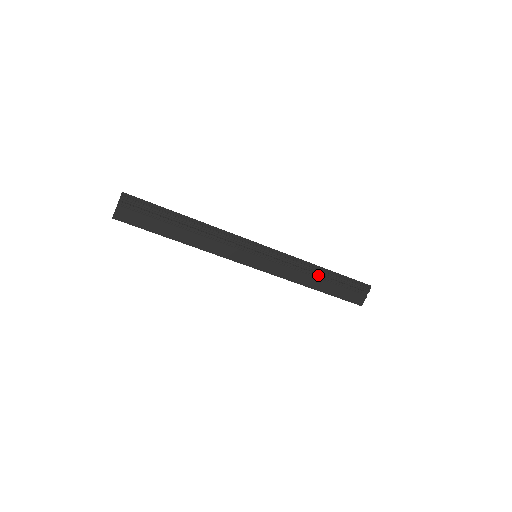
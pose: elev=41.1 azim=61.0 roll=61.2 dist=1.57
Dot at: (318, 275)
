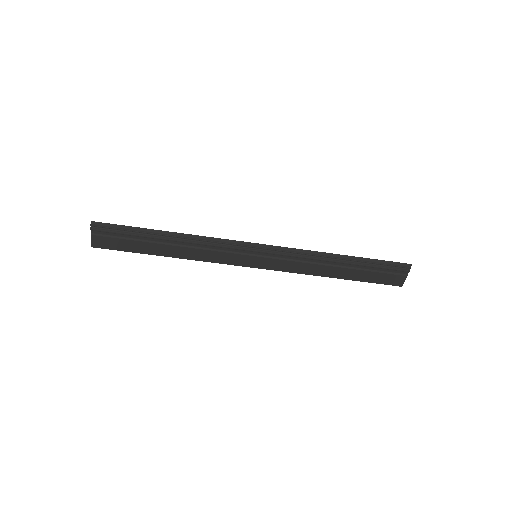
Dot at: (337, 263)
